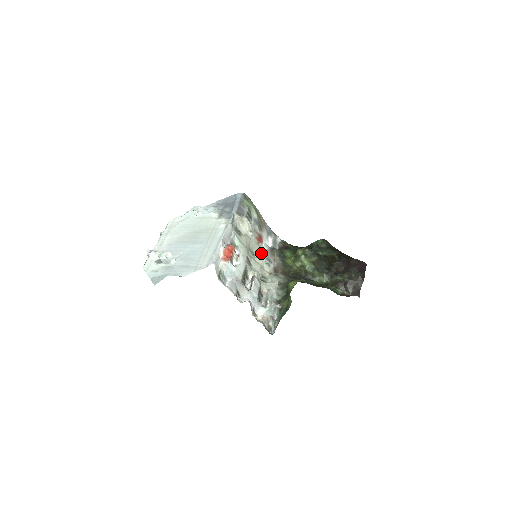
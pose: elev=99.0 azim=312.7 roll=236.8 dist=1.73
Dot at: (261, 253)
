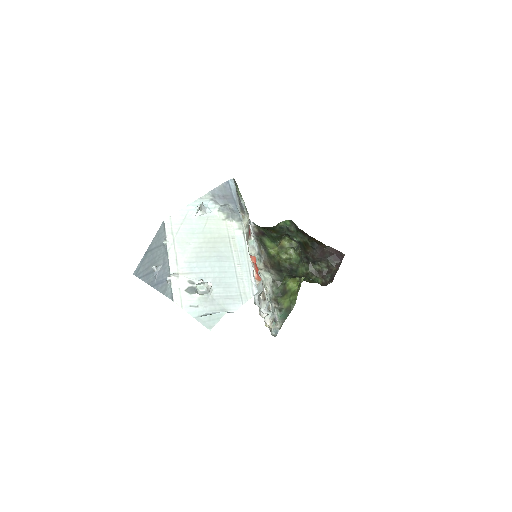
Dot at: (253, 248)
